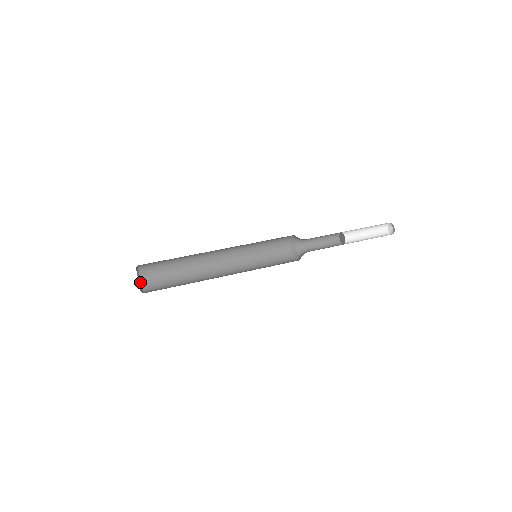
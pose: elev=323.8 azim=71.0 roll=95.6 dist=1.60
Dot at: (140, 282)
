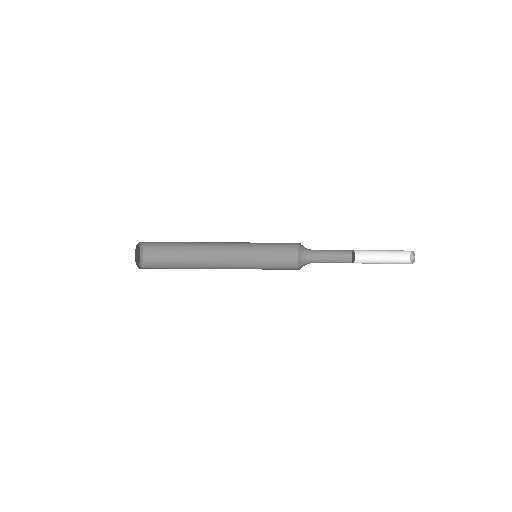
Dot at: (142, 256)
